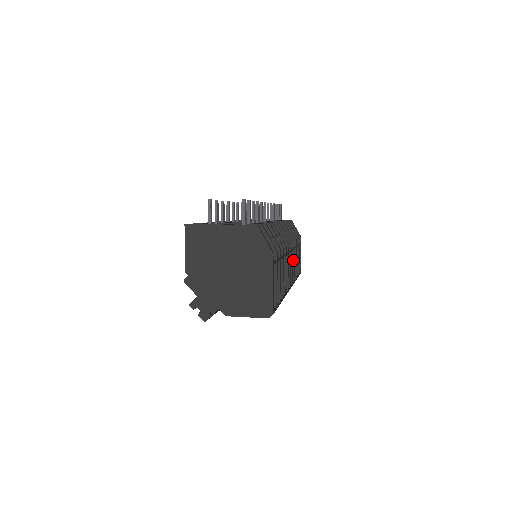
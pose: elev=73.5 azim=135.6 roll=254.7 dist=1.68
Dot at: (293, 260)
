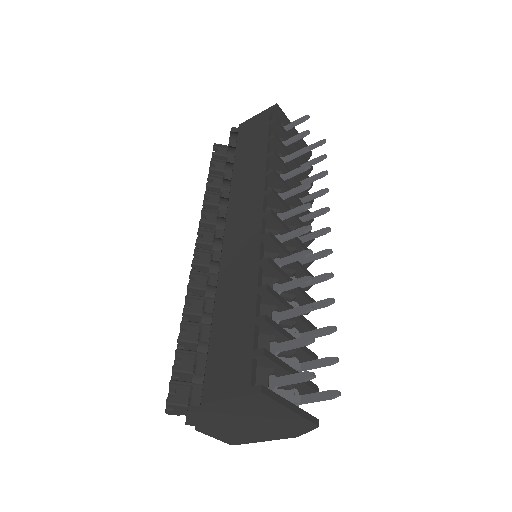
Dot at: occluded
